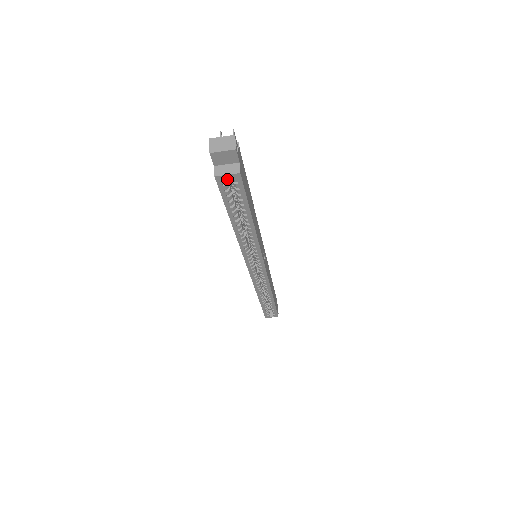
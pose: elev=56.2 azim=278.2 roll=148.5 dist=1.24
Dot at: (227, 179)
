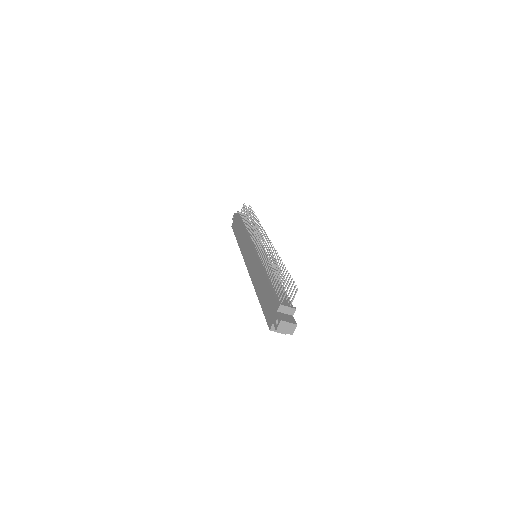
Dot at: occluded
